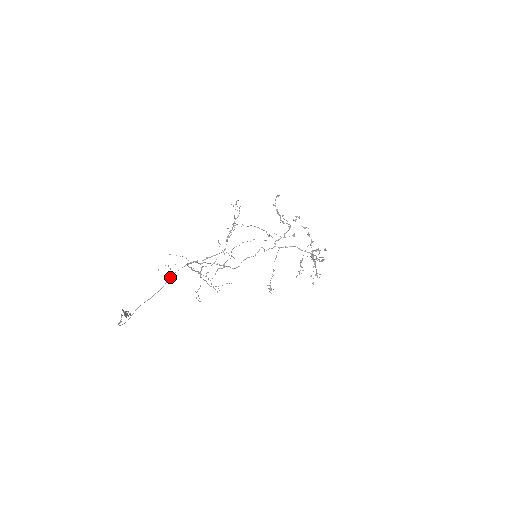
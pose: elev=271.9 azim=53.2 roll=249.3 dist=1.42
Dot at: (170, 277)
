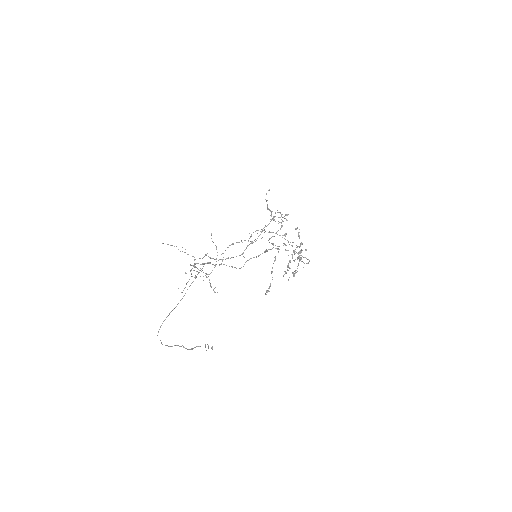
Dot at: (192, 282)
